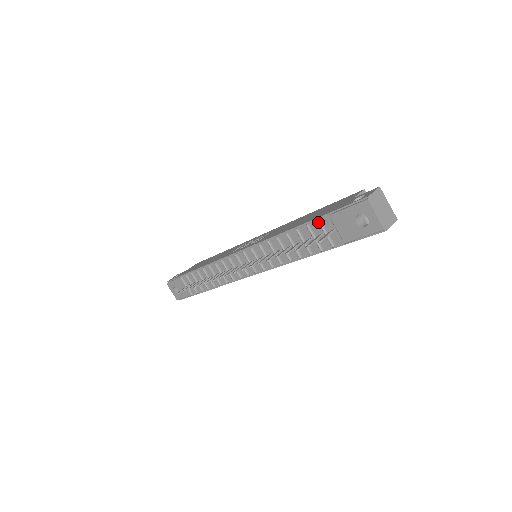
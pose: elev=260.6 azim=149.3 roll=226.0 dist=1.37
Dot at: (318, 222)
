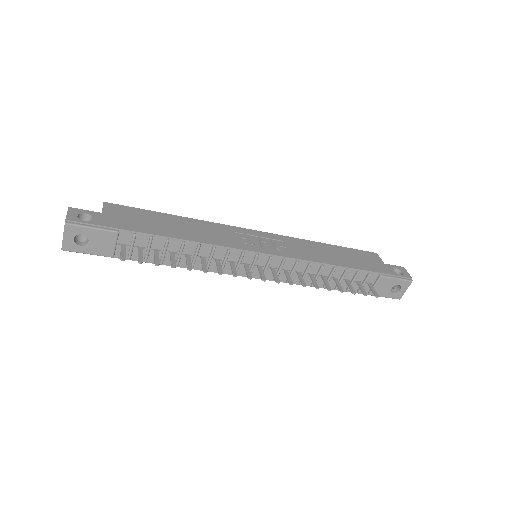
Dot at: (370, 275)
